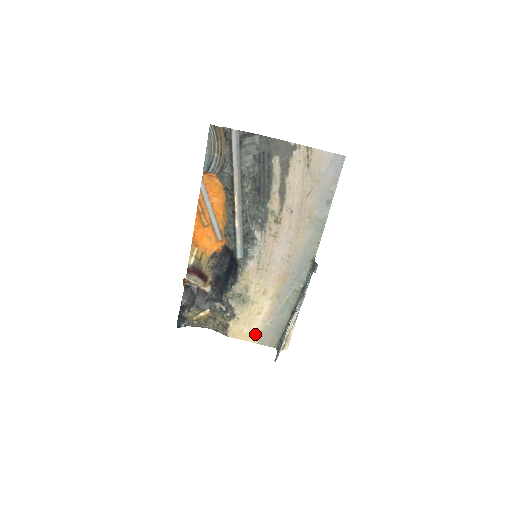
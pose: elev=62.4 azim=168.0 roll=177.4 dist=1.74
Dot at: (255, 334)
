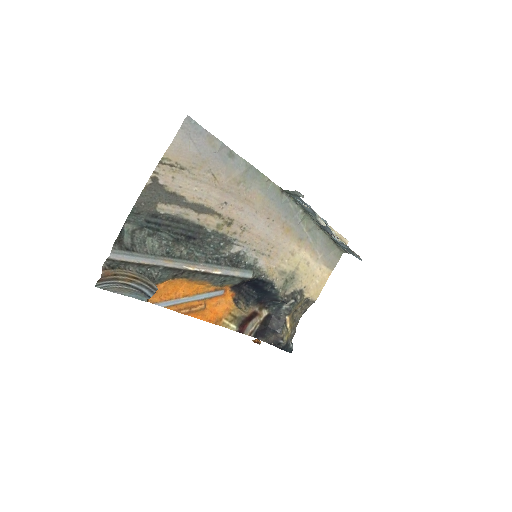
Dot at: (324, 272)
